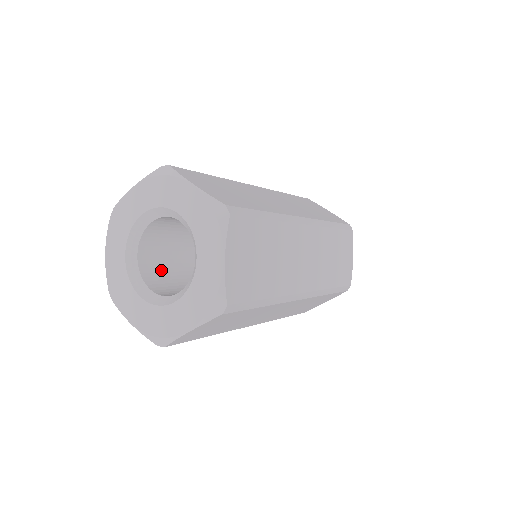
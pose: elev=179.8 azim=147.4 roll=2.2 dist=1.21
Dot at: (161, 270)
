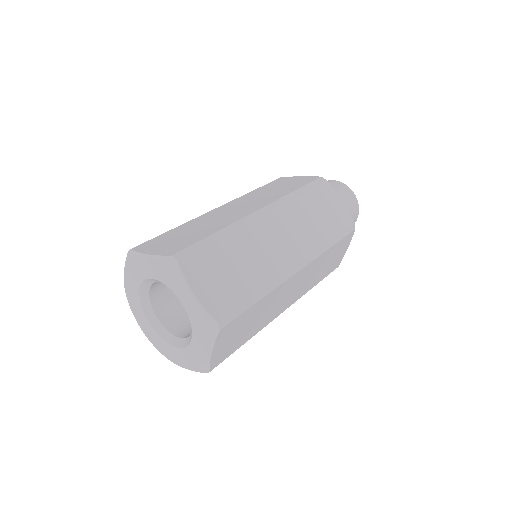
Dot at: (169, 292)
